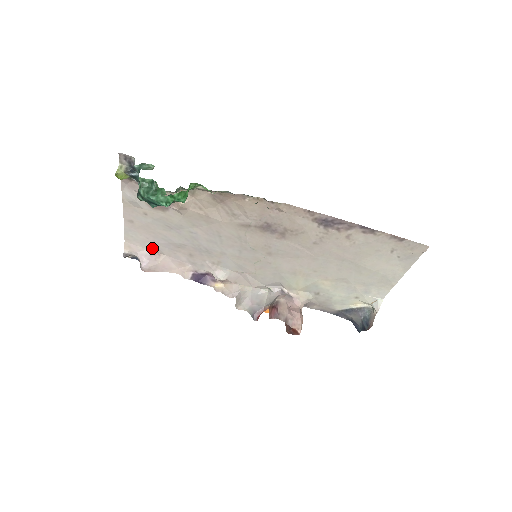
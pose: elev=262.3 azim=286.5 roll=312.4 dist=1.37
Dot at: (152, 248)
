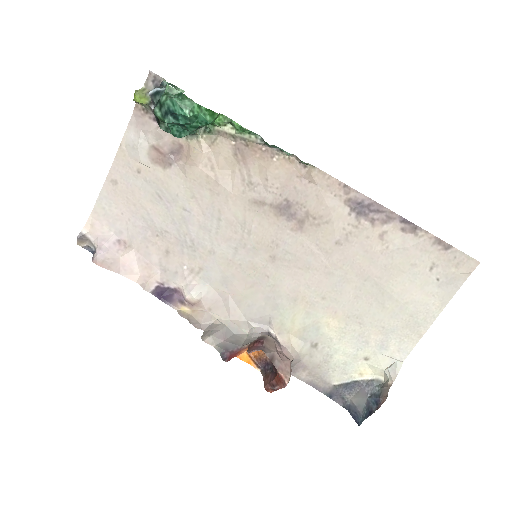
Dot at: (121, 233)
